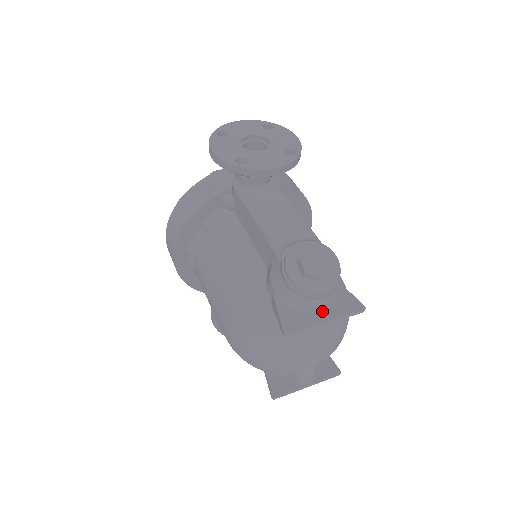
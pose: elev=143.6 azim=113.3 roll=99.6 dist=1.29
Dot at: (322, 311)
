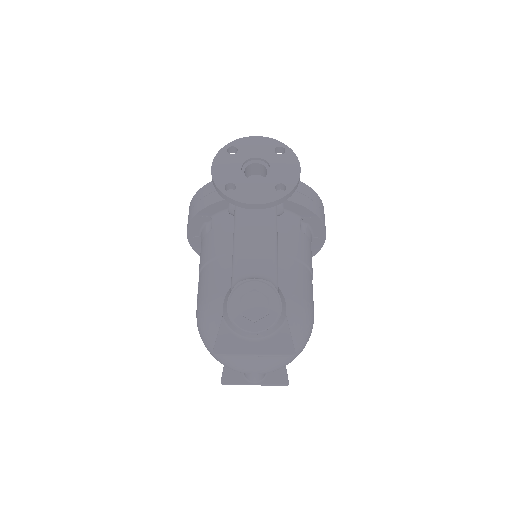
Dot at: (255, 344)
